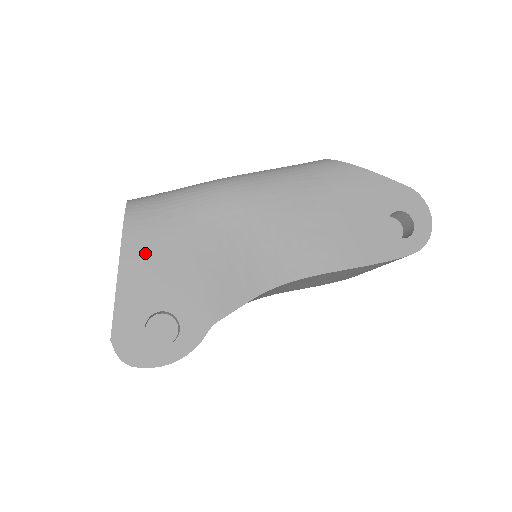
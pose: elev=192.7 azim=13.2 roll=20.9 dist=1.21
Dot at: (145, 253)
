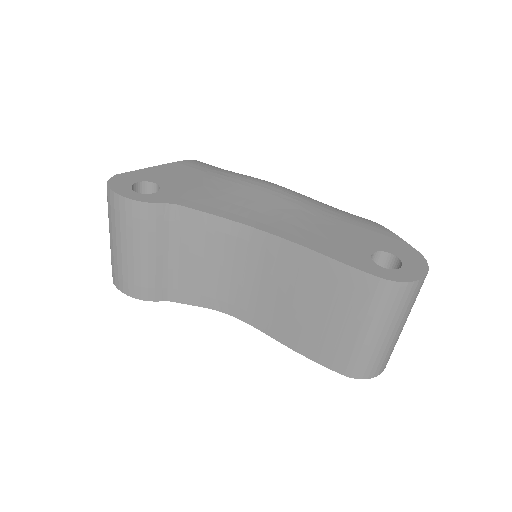
Dot at: (184, 169)
